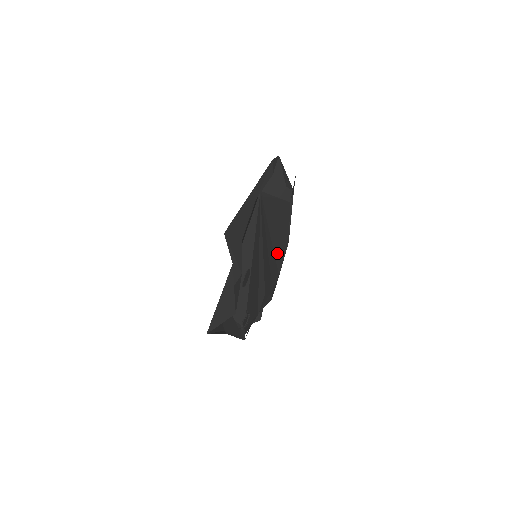
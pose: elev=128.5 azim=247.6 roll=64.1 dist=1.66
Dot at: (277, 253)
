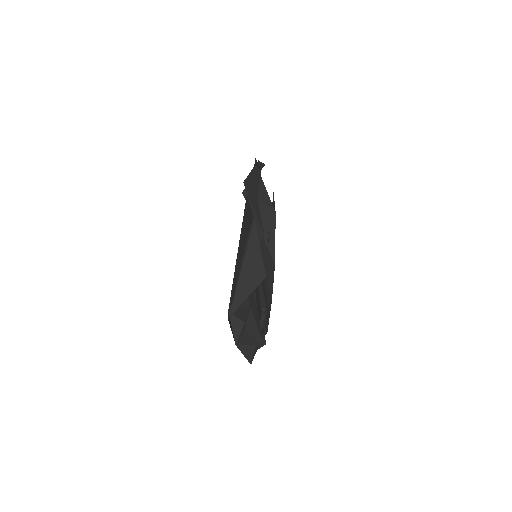
Dot at: (267, 274)
